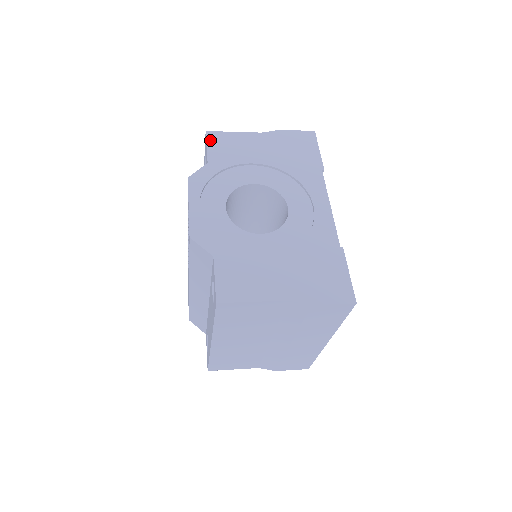
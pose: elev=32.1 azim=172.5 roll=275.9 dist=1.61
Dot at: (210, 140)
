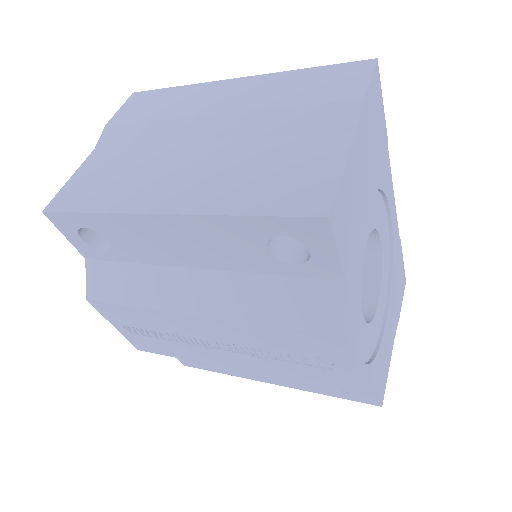
Dot at: (337, 232)
